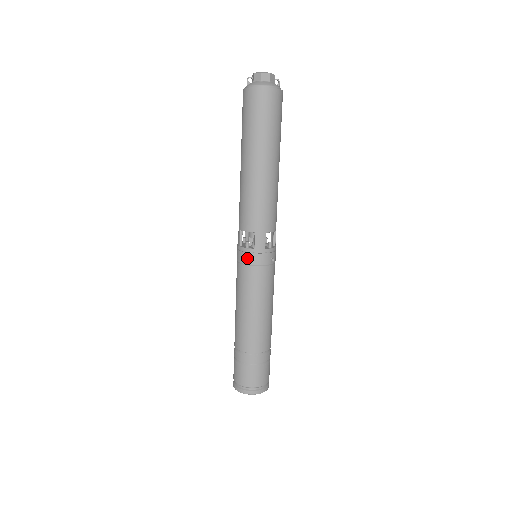
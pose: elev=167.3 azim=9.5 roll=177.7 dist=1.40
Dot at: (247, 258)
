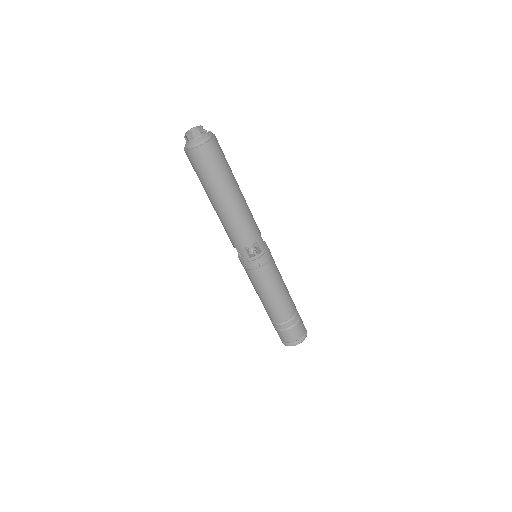
Dot at: (242, 264)
